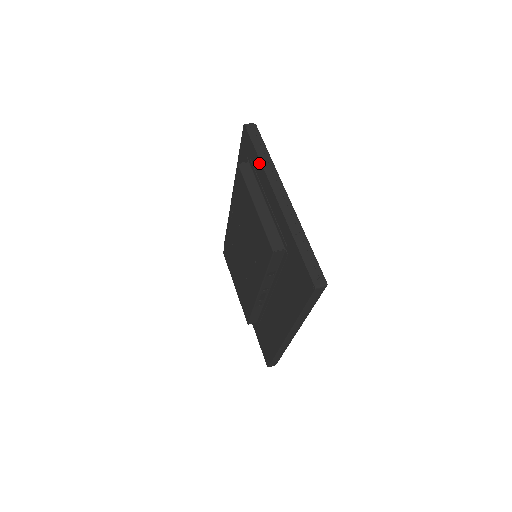
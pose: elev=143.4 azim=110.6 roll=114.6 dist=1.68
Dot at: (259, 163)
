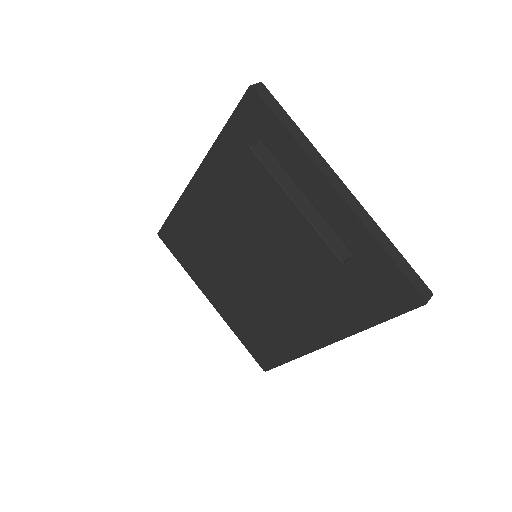
Dot at: (293, 144)
